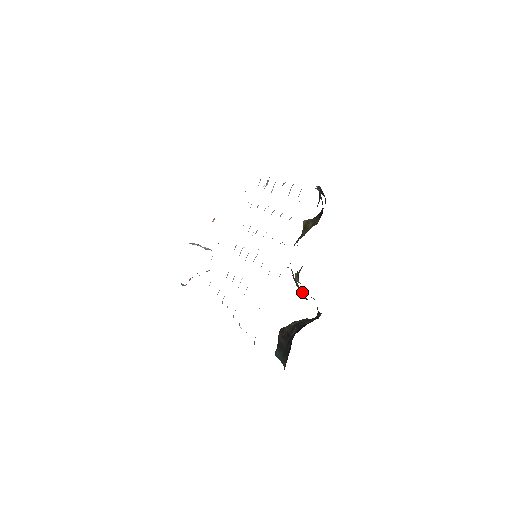
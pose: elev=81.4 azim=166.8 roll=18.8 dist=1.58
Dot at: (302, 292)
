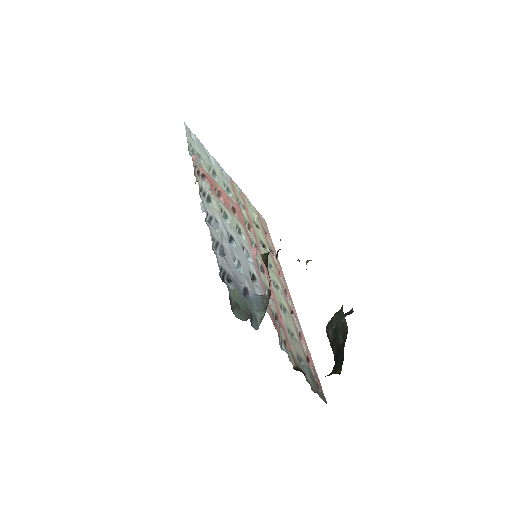
Dot at: occluded
